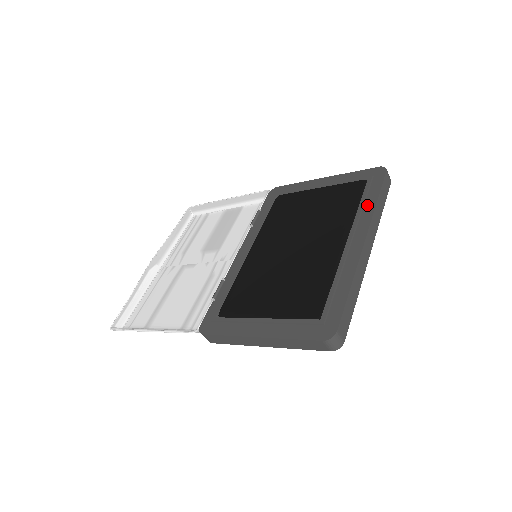
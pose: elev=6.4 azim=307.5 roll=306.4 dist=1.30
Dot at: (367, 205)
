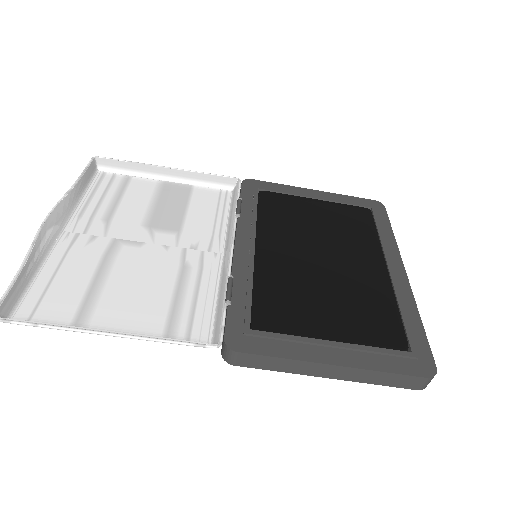
Dot at: (386, 235)
